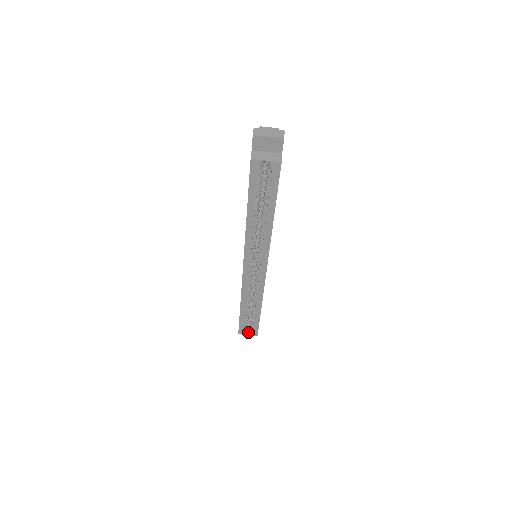
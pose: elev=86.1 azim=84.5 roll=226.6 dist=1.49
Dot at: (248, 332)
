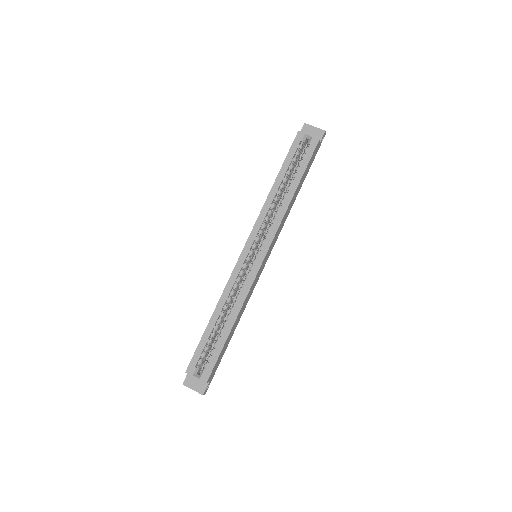
Dot at: (198, 375)
